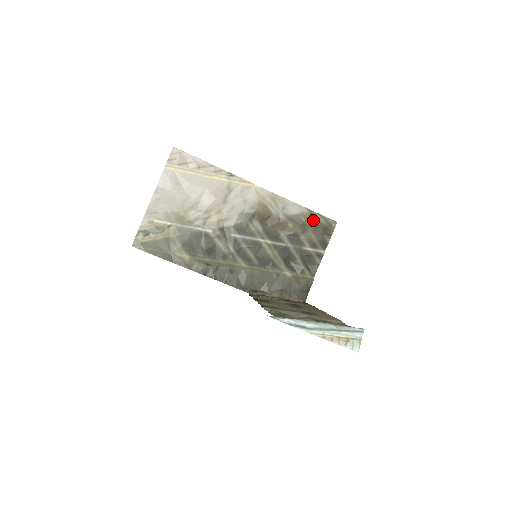
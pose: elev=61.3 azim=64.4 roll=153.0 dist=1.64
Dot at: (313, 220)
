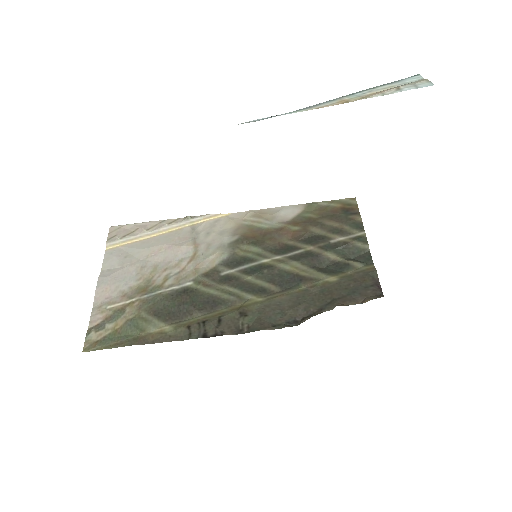
Dot at: (322, 210)
